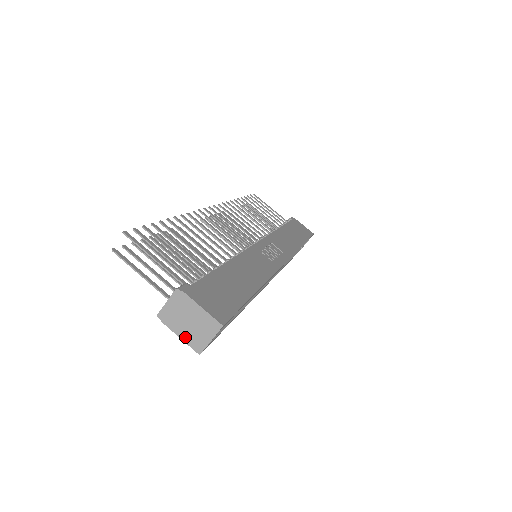
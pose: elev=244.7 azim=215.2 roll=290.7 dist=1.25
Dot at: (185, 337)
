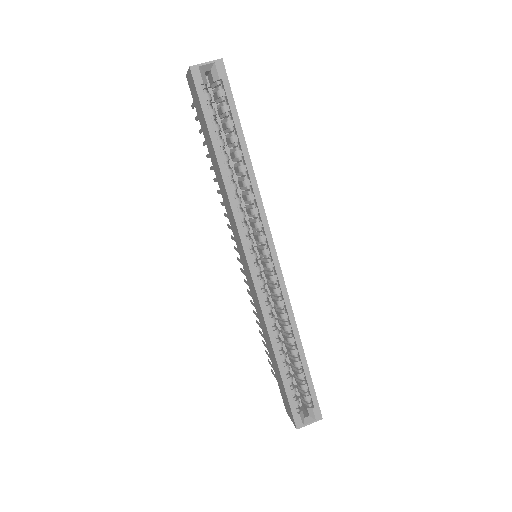
Dot at: occluded
